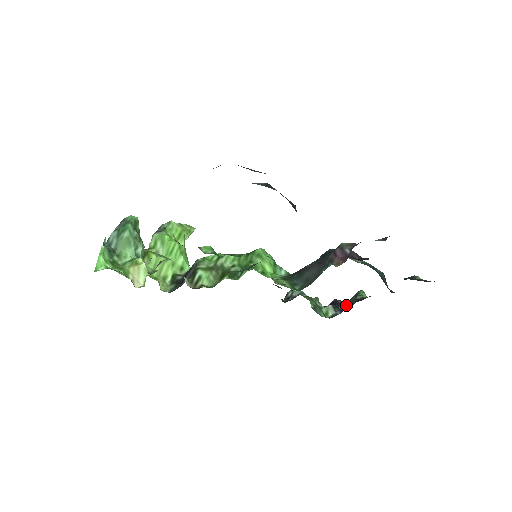
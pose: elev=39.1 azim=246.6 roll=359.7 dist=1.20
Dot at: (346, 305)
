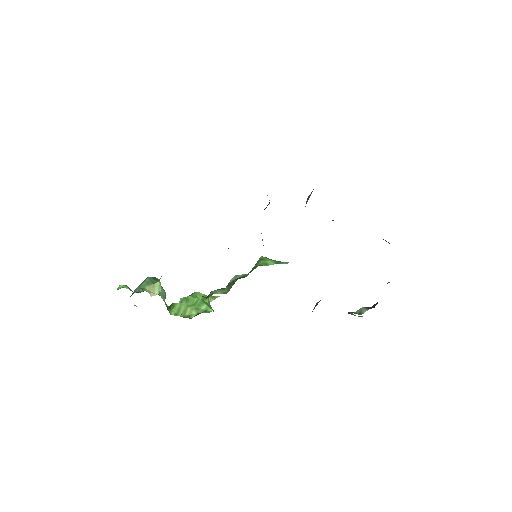
Dot at: occluded
